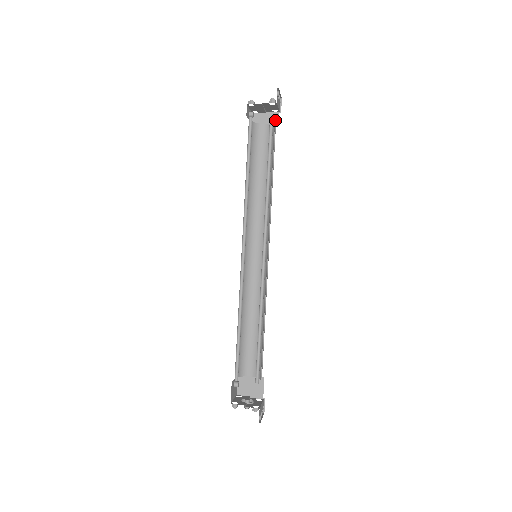
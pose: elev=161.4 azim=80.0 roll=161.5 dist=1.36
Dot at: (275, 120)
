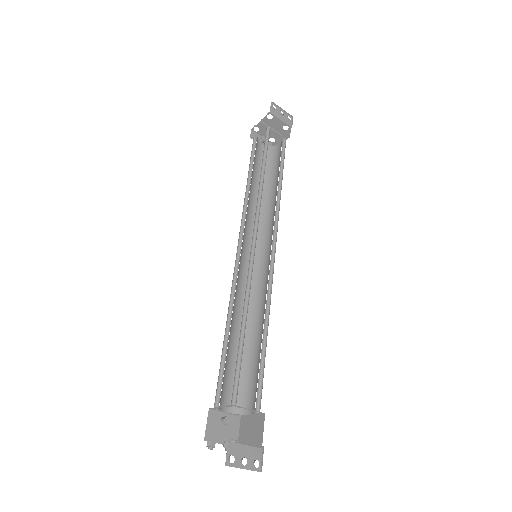
Dot at: (288, 136)
